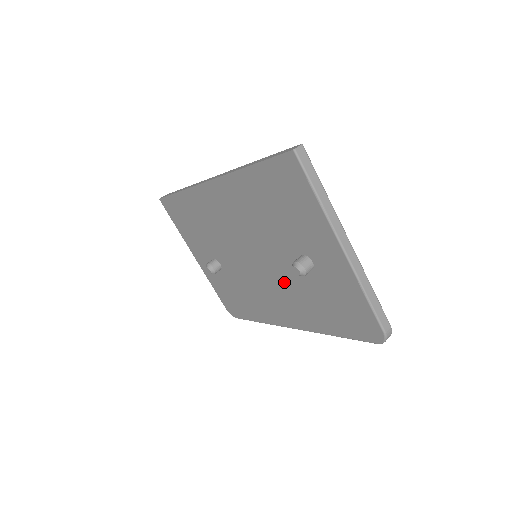
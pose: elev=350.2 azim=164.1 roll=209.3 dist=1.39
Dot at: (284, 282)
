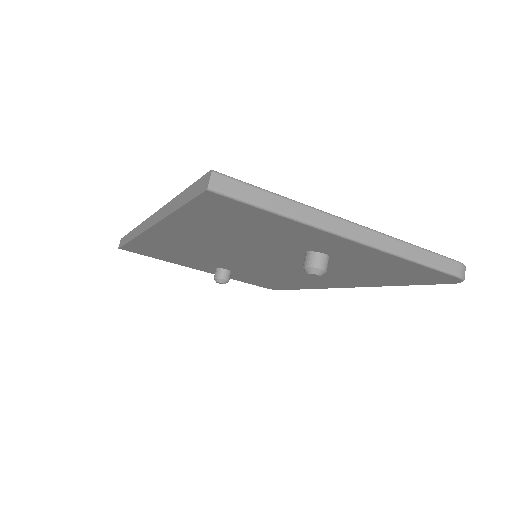
Dot at: occluded
